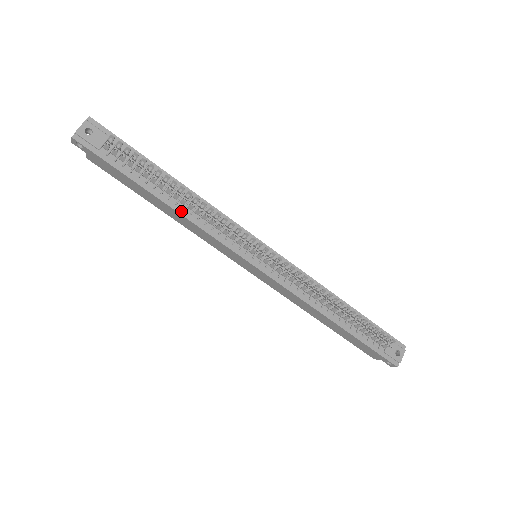
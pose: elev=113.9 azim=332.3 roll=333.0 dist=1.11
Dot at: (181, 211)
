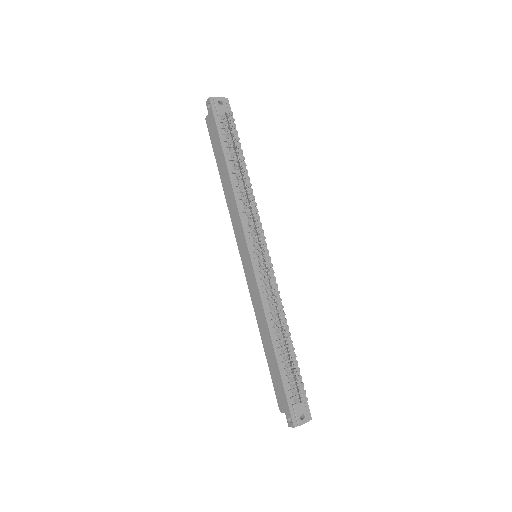
Dot at: (234, 186)
